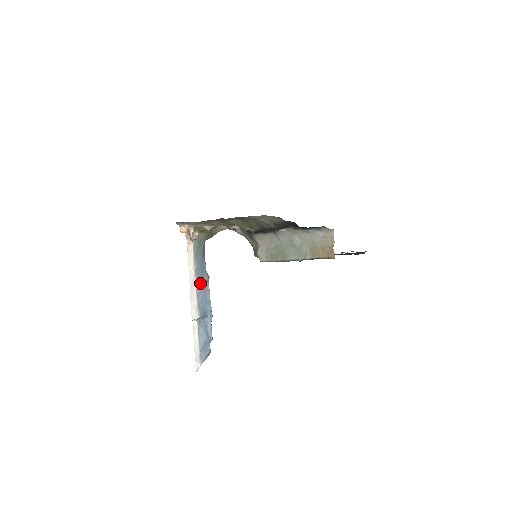
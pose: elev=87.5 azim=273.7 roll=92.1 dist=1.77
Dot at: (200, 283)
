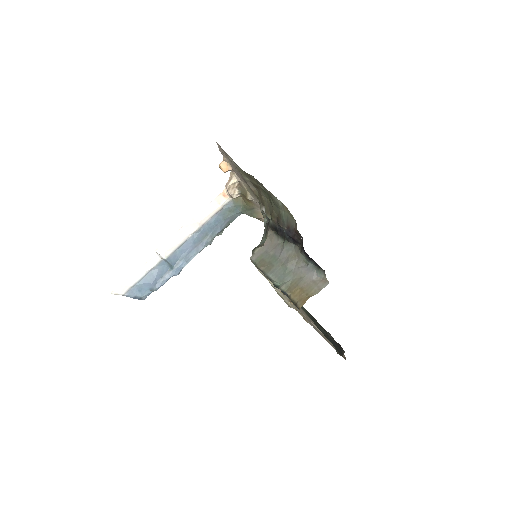
Dot at: (198, 236)
